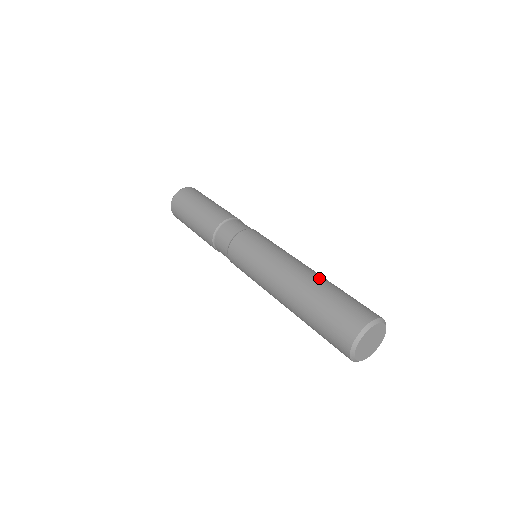
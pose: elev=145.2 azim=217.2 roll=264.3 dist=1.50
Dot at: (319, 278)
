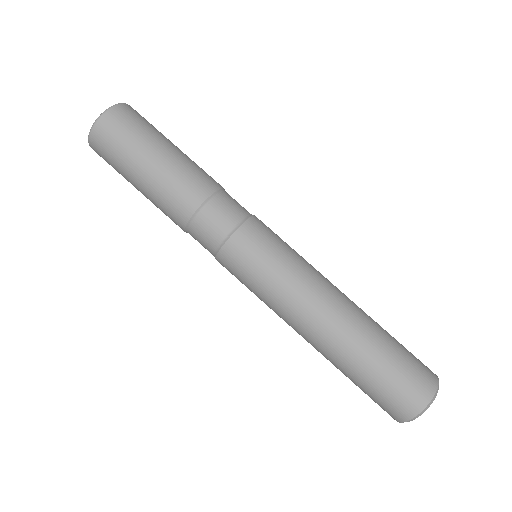
Dot at: (365, 319)
